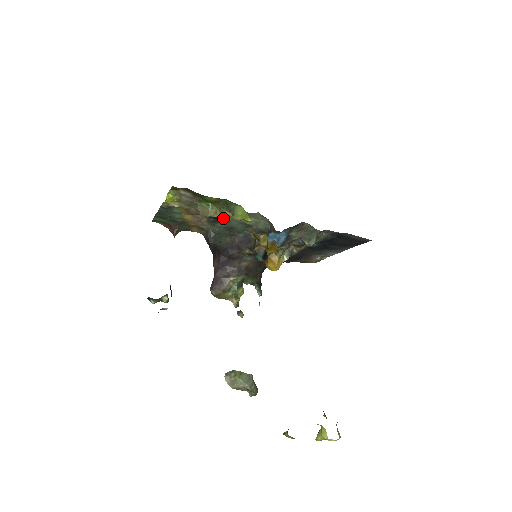
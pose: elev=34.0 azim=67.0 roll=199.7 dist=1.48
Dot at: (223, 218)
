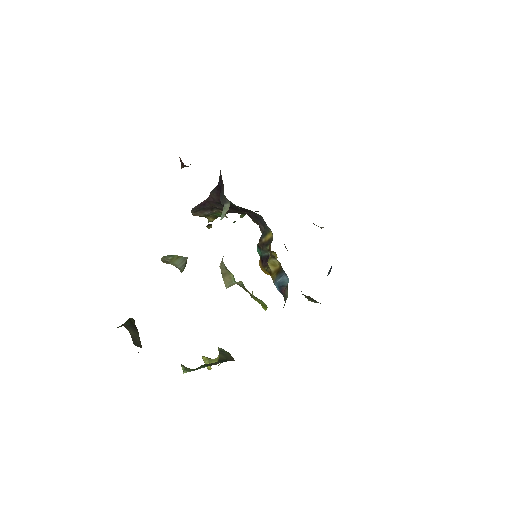
Dot at: occluded
